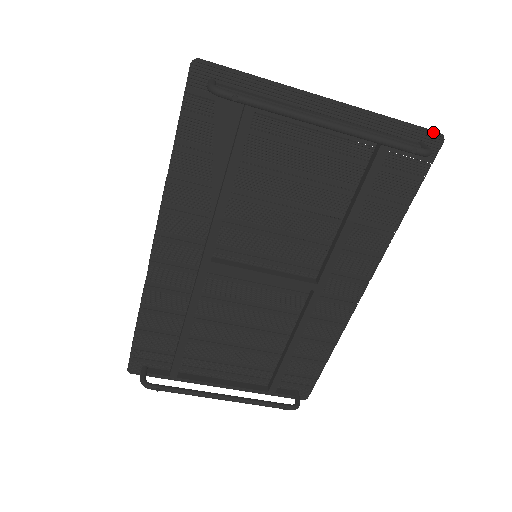
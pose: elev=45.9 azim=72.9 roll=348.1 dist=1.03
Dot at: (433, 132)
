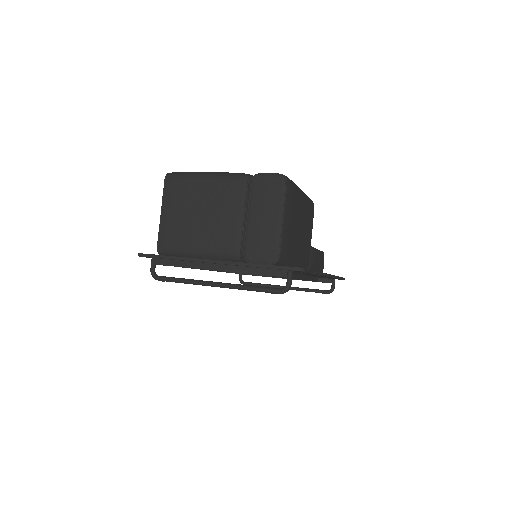
Dot at: (292, 270)
